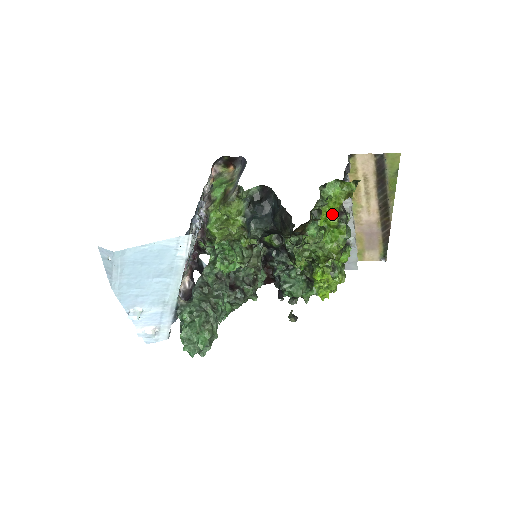
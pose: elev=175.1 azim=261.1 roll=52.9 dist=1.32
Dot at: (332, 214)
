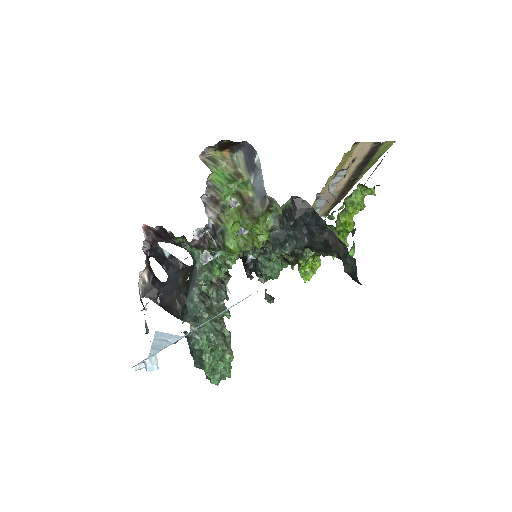
Dot at: (351, 220)
